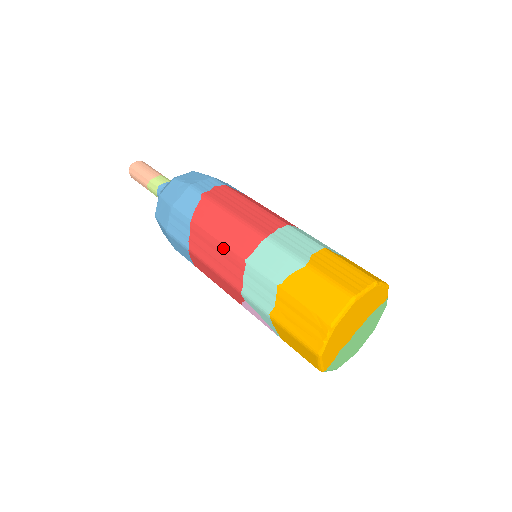
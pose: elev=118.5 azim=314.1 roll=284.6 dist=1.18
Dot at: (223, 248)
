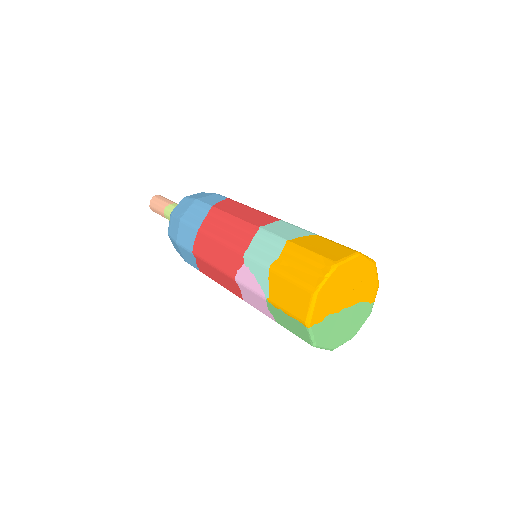
Dot at: (239, 221)
